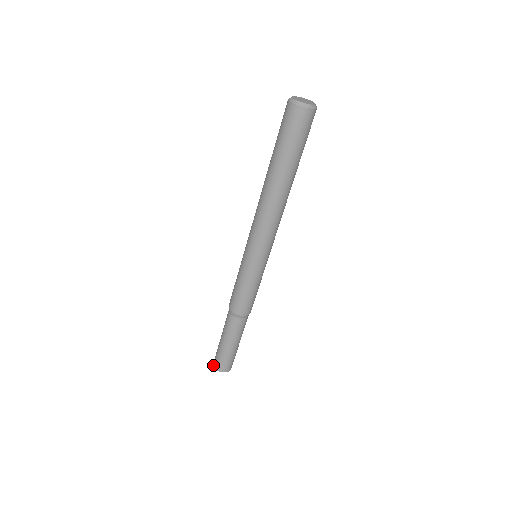
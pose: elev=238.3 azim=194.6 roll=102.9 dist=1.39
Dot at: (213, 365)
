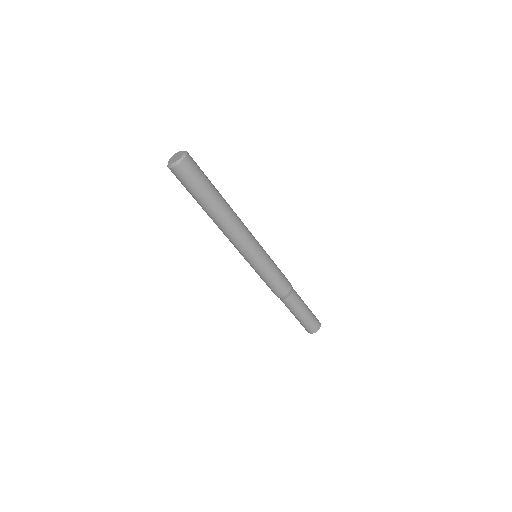
Dot at: occluded
